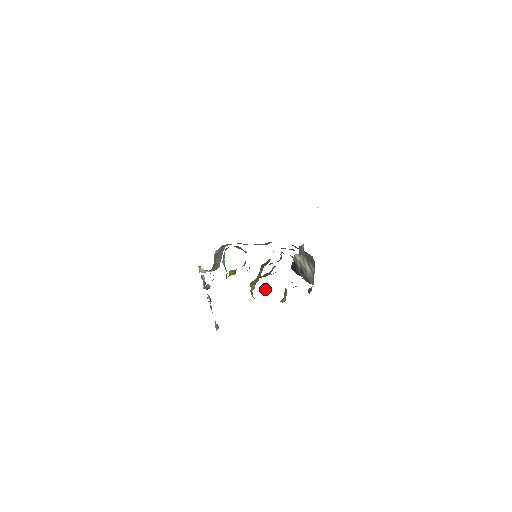
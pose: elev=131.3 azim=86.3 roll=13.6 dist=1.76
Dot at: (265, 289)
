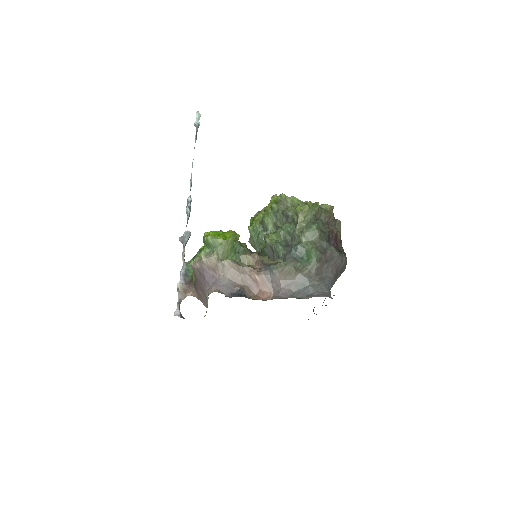
Dot at: occluded
